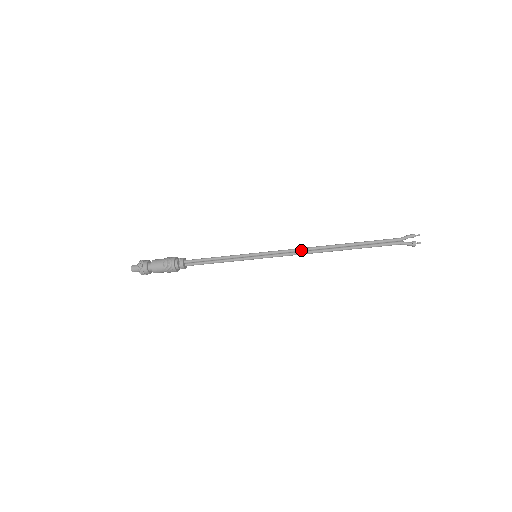
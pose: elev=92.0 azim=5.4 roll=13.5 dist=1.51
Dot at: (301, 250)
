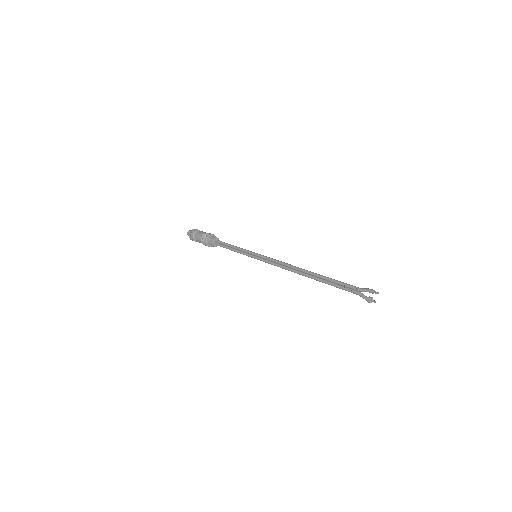
Dot at: (284, 265)
